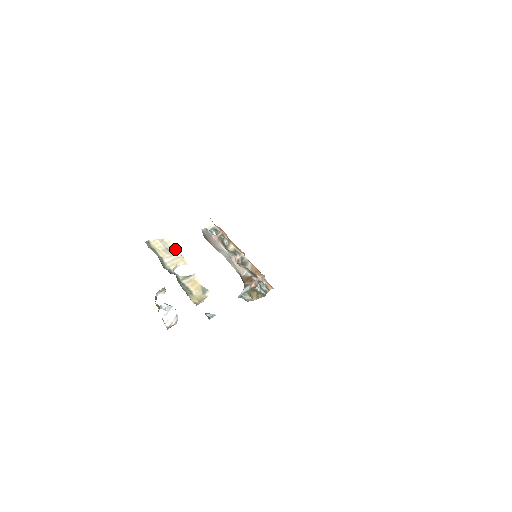
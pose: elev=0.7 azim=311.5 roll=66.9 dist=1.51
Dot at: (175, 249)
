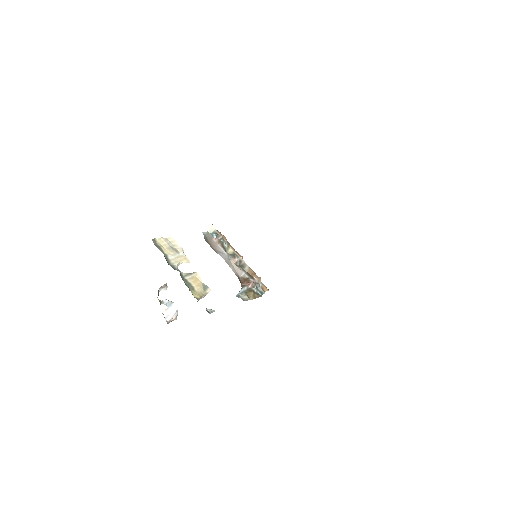
Dot at: (179, 248)
